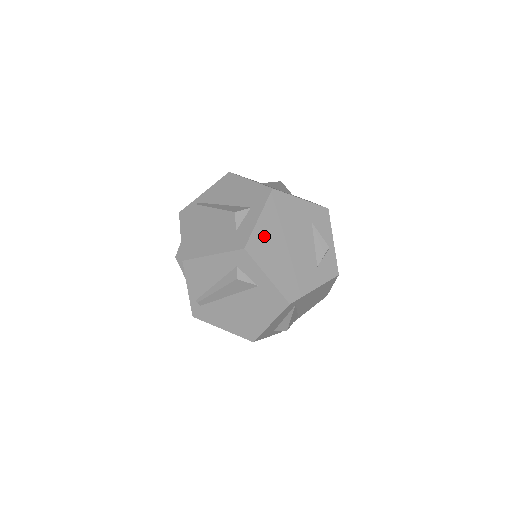
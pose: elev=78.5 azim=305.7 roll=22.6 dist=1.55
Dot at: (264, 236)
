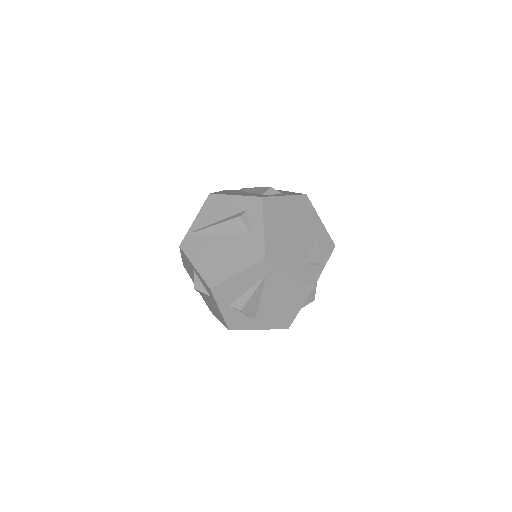
Dot at: (280, 207)
